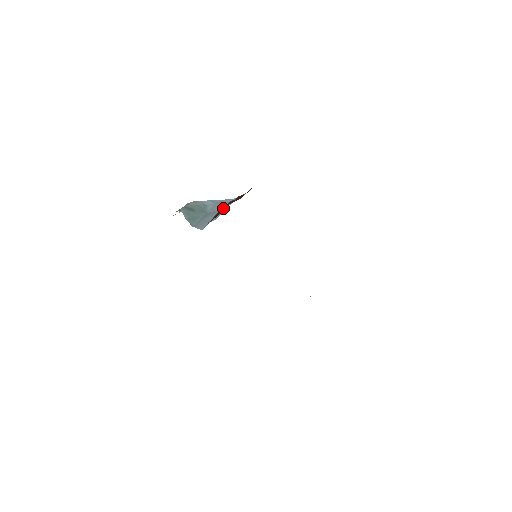
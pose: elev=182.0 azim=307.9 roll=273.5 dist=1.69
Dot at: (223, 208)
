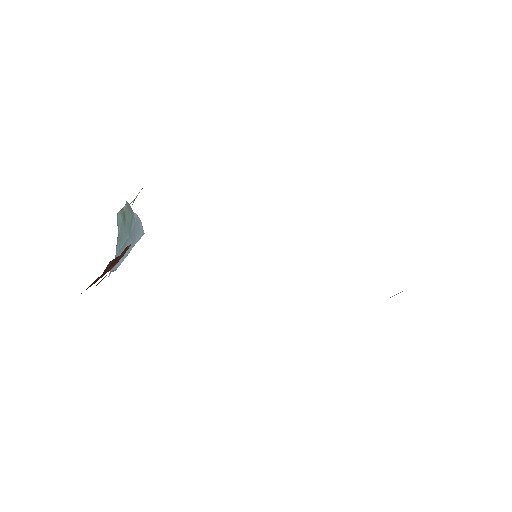
Dot at: occluded
